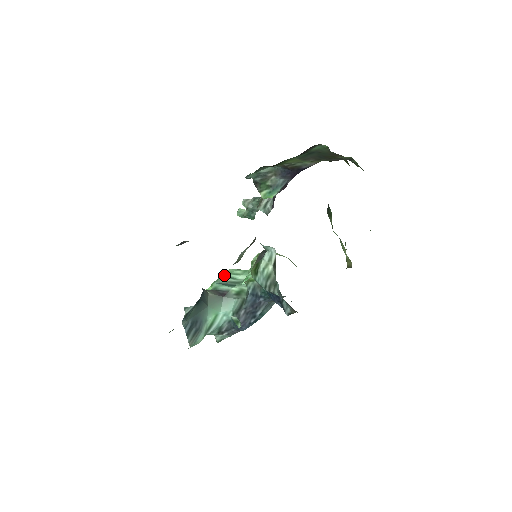
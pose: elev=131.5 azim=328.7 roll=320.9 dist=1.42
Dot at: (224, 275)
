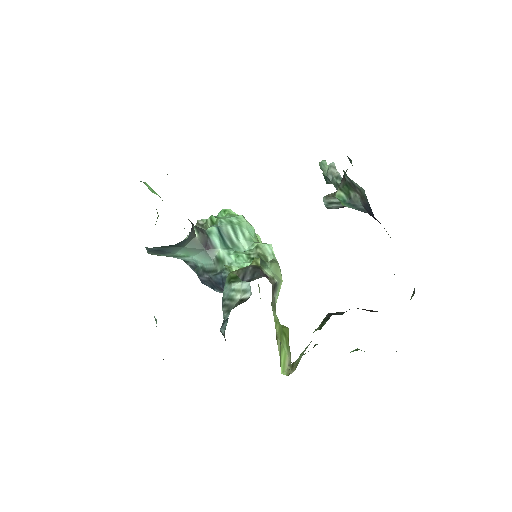
Dot at: (235, 222)
